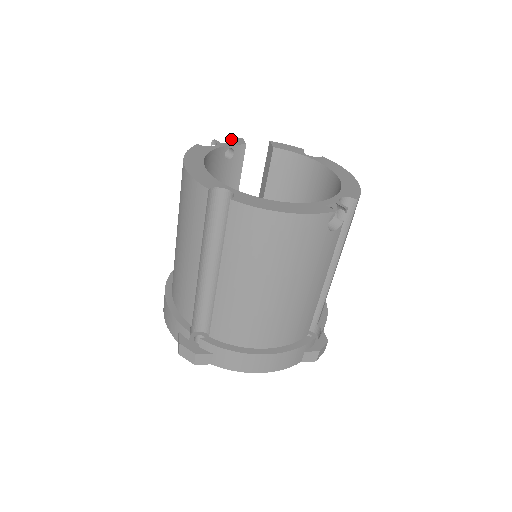
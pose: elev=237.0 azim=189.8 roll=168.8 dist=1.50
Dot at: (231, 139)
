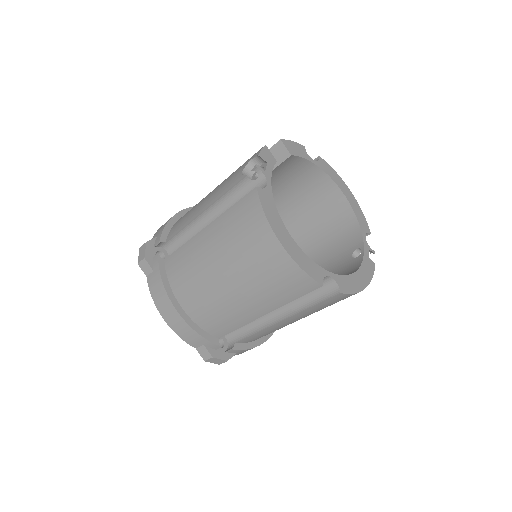
Dot at: (263, 154)
